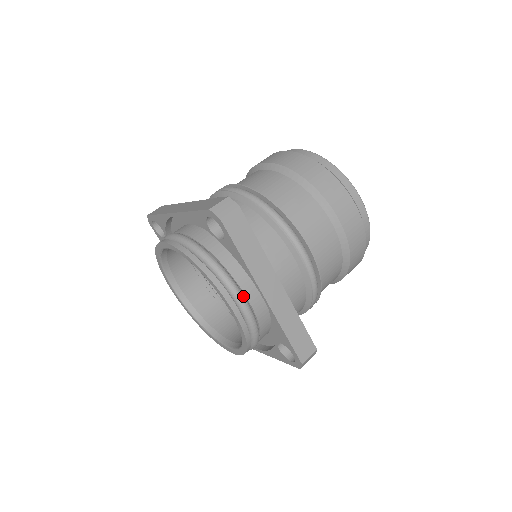
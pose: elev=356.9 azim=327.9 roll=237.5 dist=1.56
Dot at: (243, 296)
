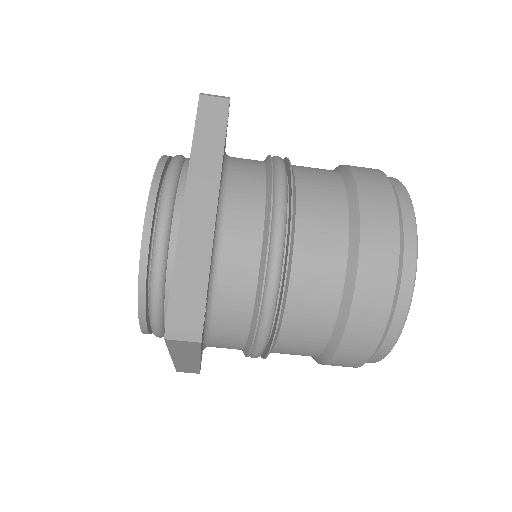
Dot at: (171, 199)
